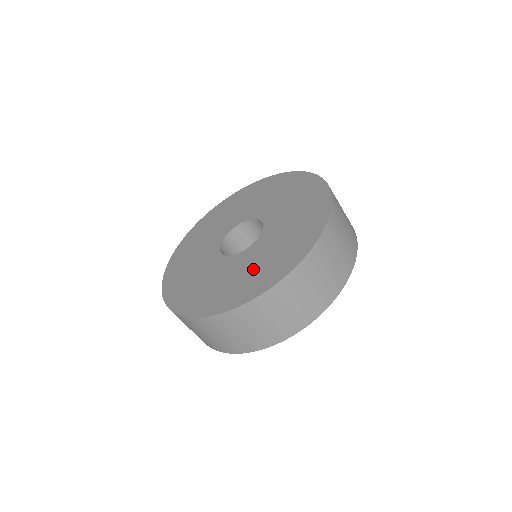
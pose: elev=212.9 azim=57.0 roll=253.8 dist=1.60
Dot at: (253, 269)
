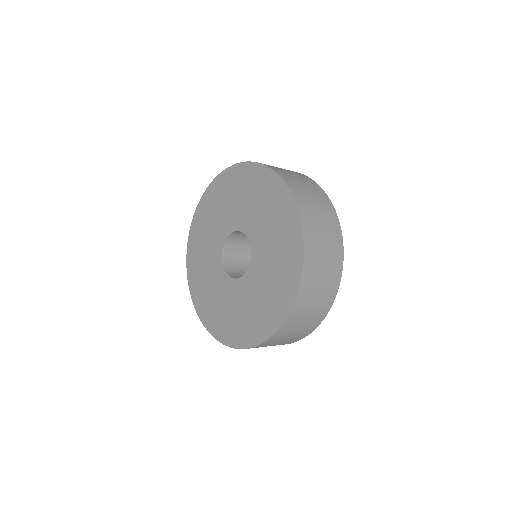
Dot at: (275, 249)
